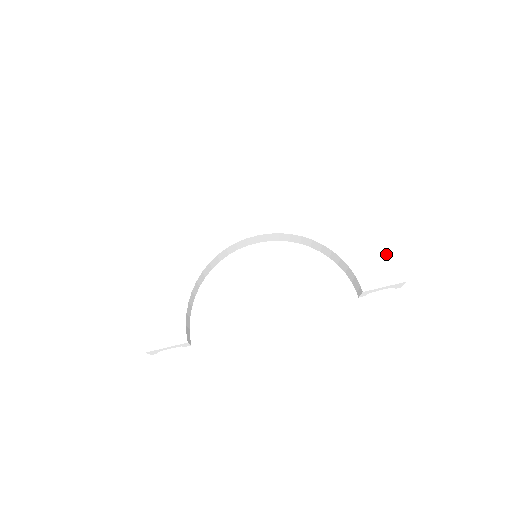
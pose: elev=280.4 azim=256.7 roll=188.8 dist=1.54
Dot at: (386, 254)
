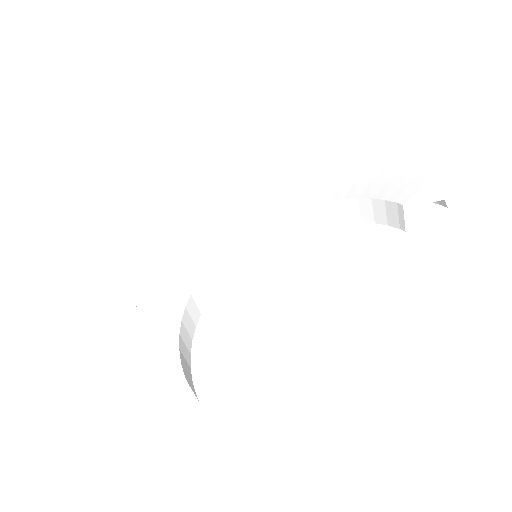
Dot at: (411, 173)
